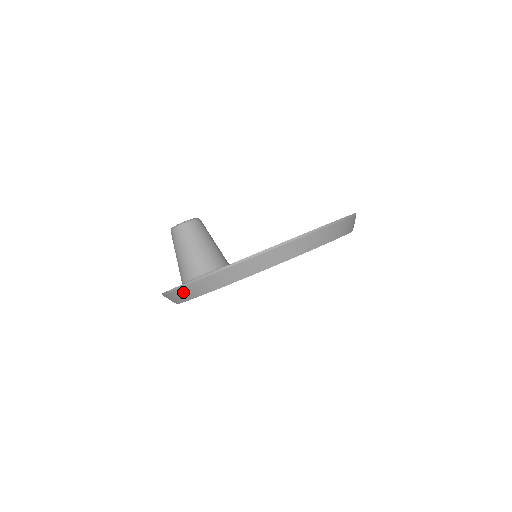
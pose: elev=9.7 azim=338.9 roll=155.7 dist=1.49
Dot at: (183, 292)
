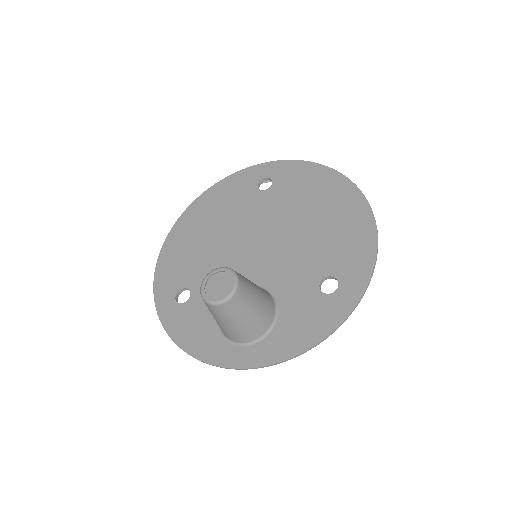
Dot at: occluded
